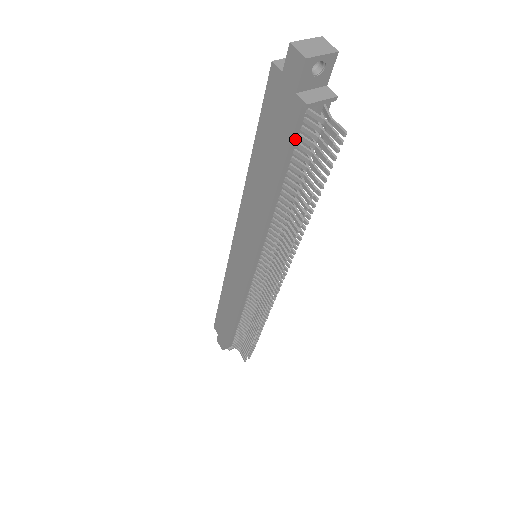
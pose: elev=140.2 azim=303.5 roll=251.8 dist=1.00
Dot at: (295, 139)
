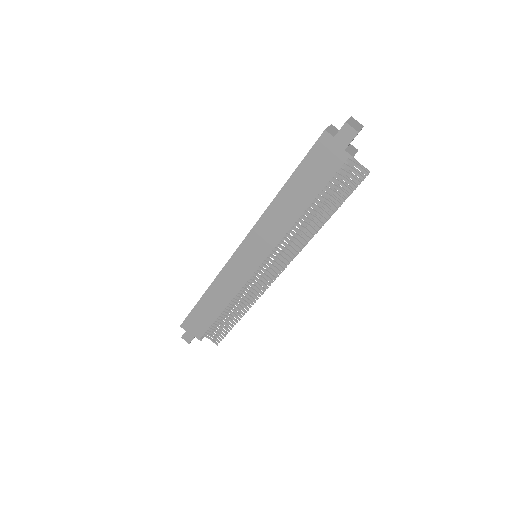
Dot at: (333, 176)
